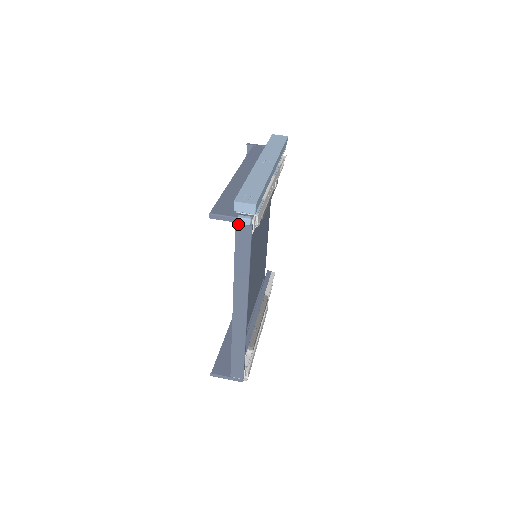
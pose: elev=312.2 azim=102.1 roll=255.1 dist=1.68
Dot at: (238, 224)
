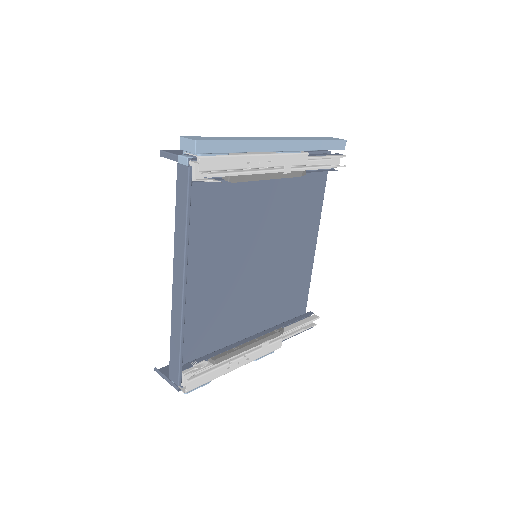
Dot at: (179, 164)
